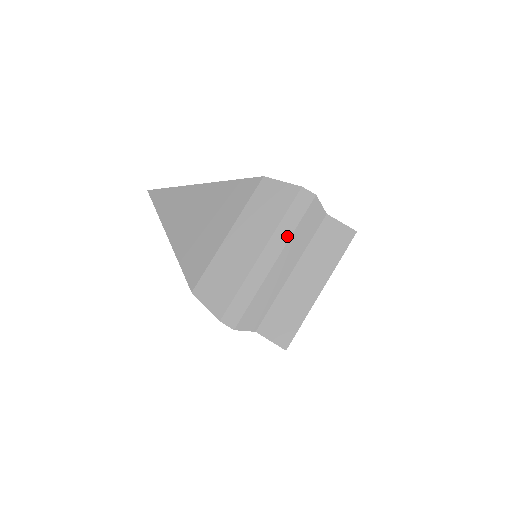
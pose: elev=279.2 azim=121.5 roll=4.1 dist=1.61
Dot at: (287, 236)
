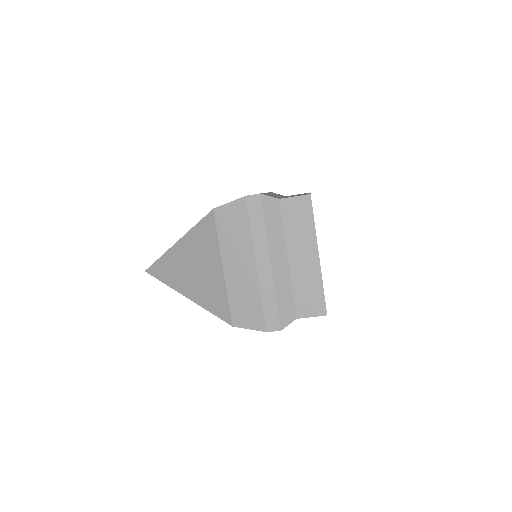
Dot at: occluded
